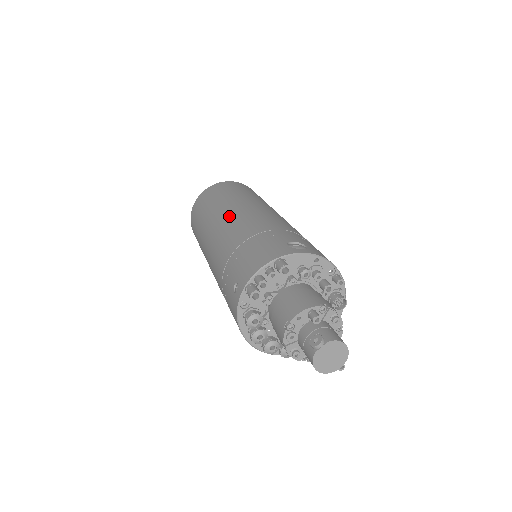
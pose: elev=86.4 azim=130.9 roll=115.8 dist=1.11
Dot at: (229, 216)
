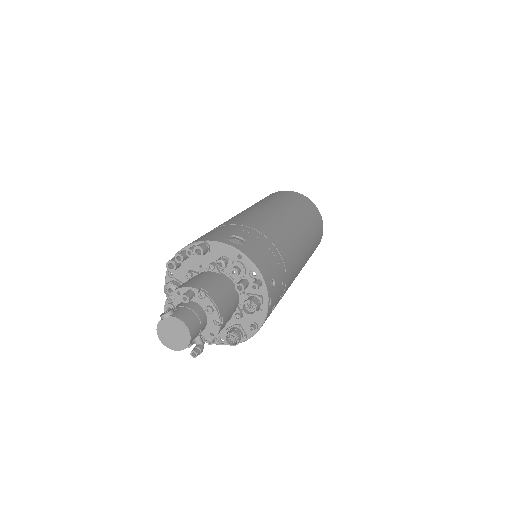
Dot at: (243, 211)
